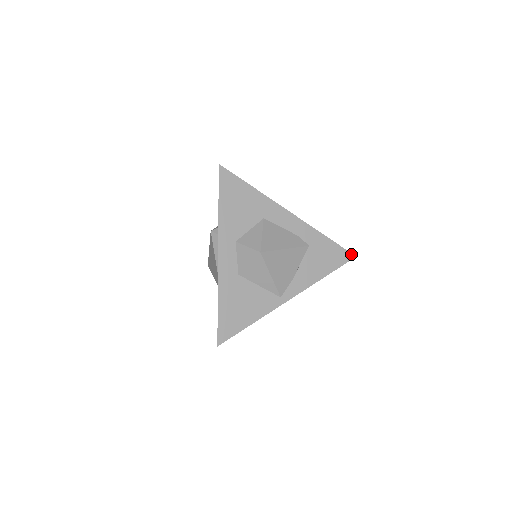
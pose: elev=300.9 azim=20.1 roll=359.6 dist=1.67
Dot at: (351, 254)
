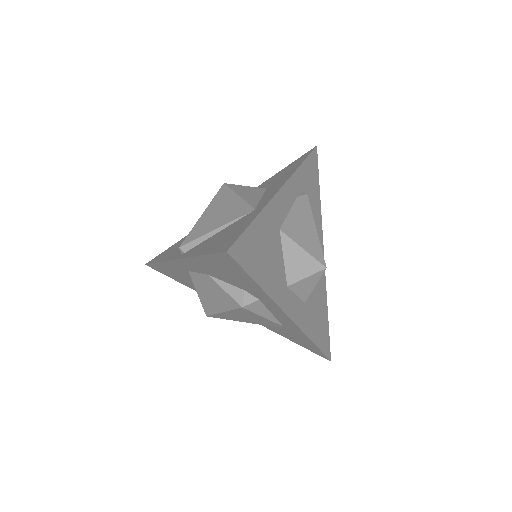
Dot at: (315, 149)
